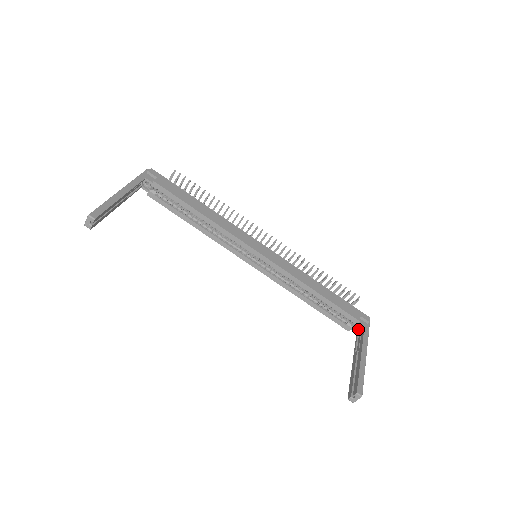
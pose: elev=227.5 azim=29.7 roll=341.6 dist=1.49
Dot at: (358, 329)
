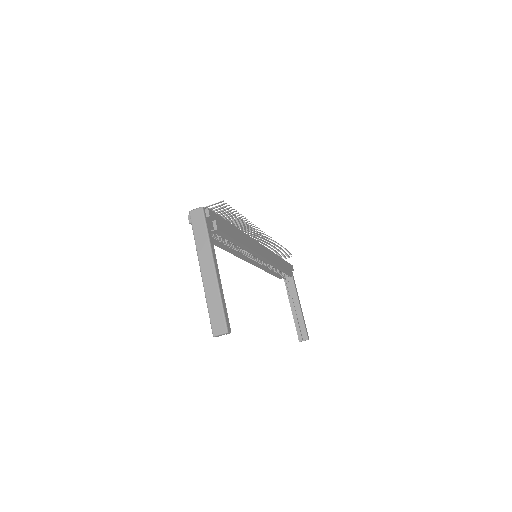
Dot at: occluded
